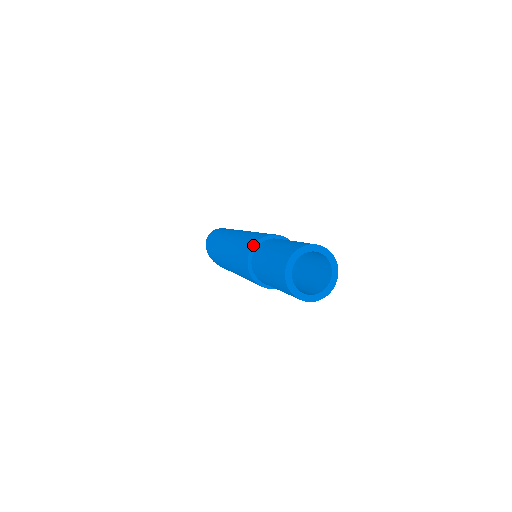
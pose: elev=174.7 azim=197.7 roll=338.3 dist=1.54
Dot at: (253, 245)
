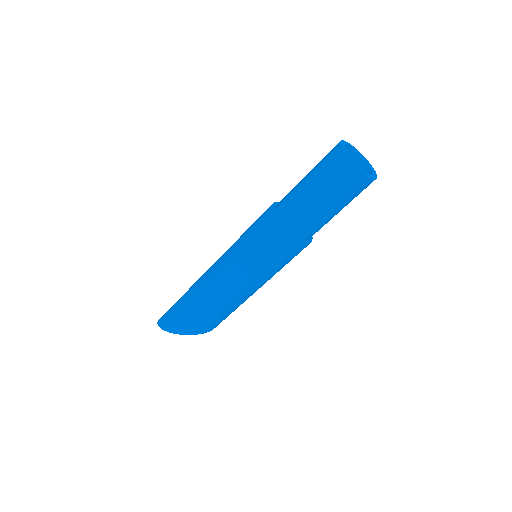
Dot at: (271, 208)
